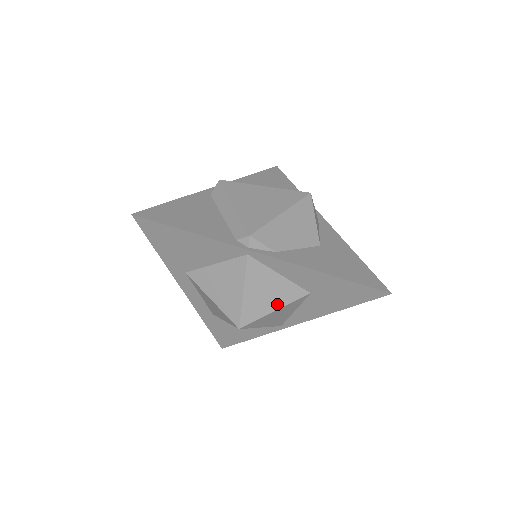
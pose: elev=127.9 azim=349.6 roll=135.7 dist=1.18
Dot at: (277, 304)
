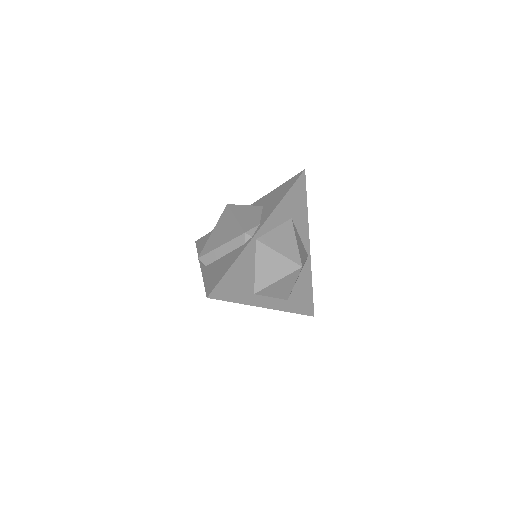
Dot at: (293, 239)
